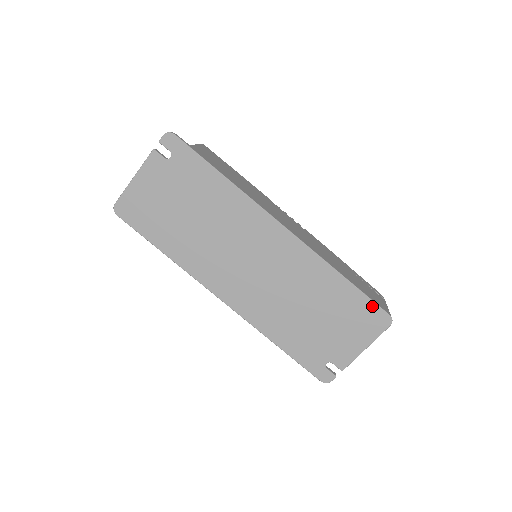
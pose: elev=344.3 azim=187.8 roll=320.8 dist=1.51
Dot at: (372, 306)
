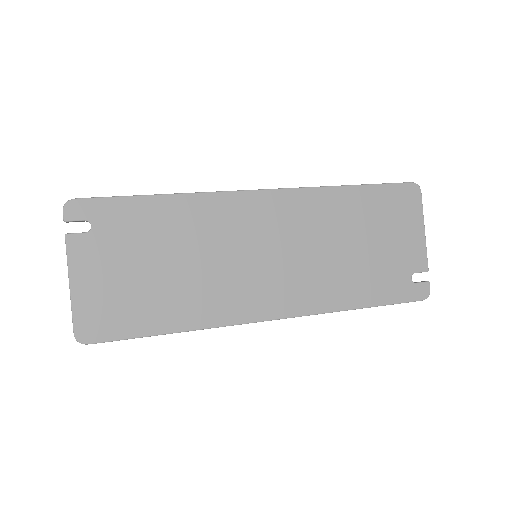
Dot at: (393, 188)
